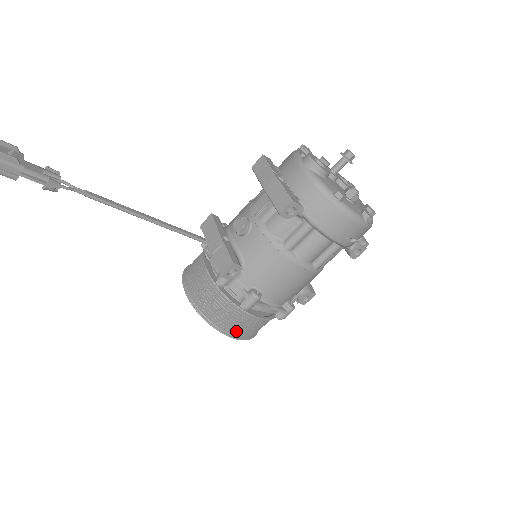
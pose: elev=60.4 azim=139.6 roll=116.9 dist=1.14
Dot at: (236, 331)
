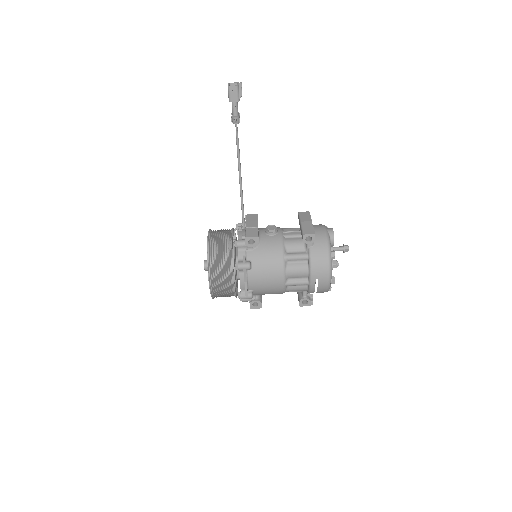
Dot at: (215, 278)
